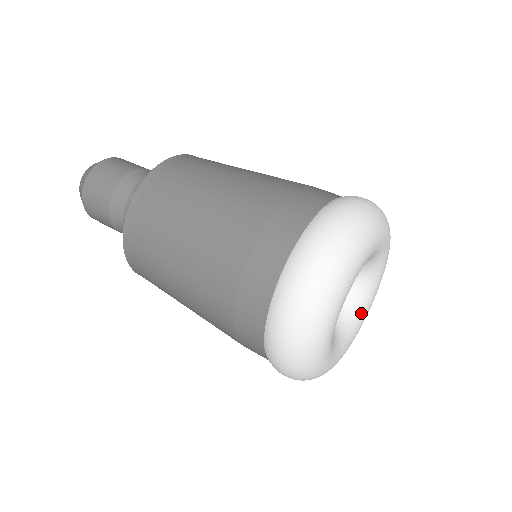
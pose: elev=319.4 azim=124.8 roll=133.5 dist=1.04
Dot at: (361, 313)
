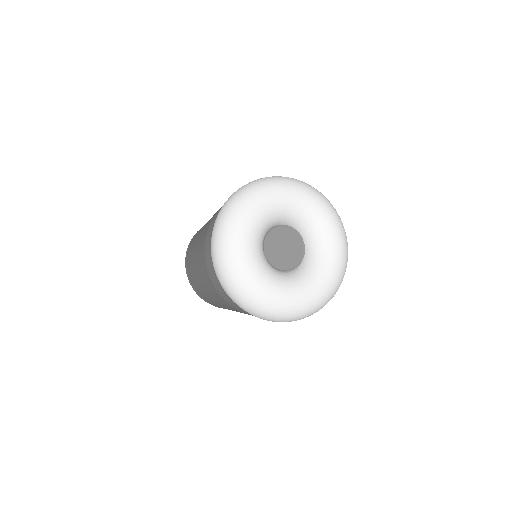
Dot at: (307, 281)
